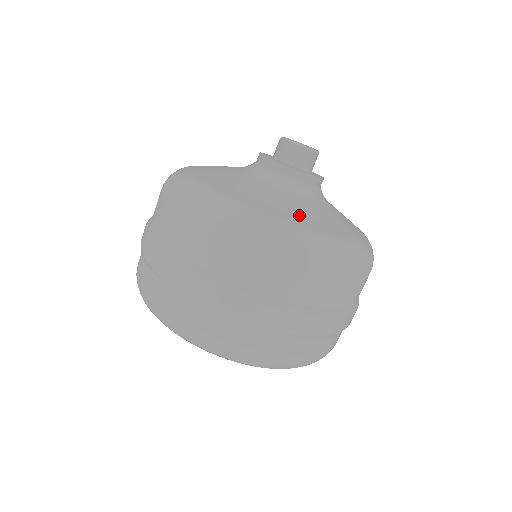
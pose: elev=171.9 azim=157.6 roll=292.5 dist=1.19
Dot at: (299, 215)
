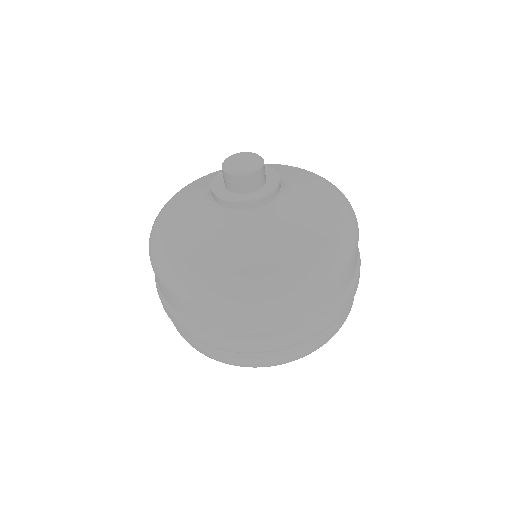
Dot at: (237, 260)
